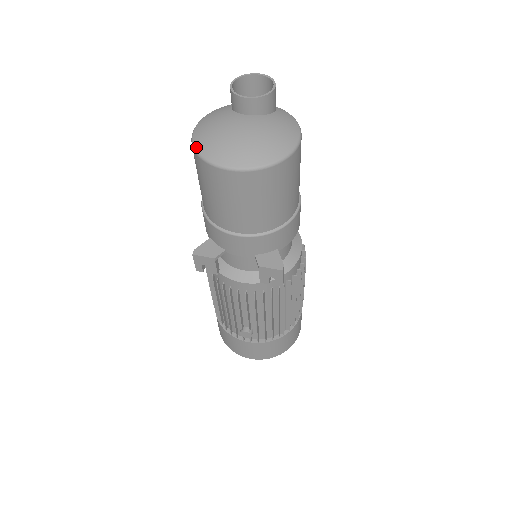
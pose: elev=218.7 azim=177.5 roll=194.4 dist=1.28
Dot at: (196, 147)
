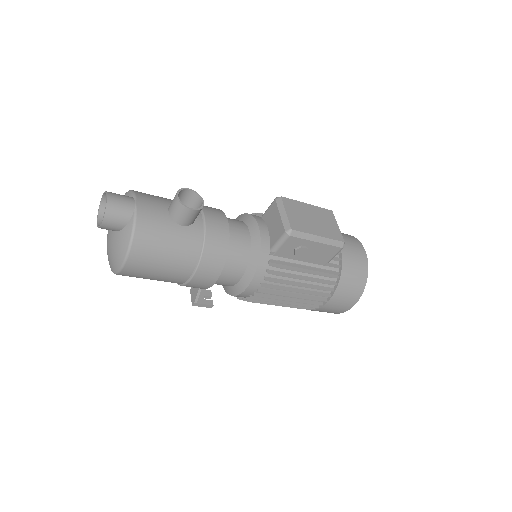
Dot at: occluded
